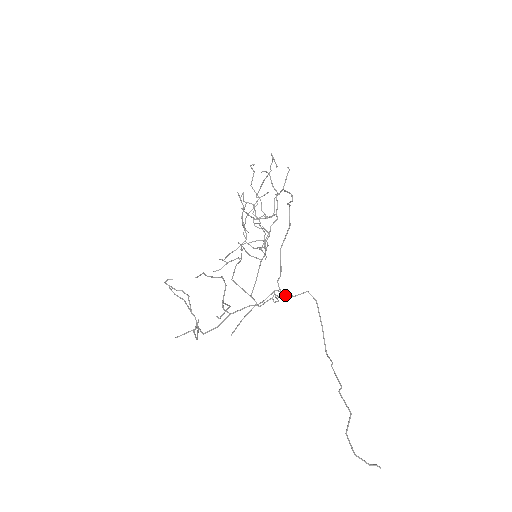
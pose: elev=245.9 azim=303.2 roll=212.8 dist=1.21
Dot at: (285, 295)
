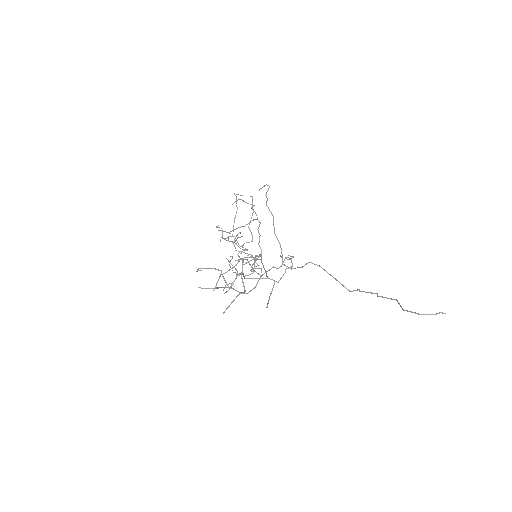
Dot at: (294, 268)
